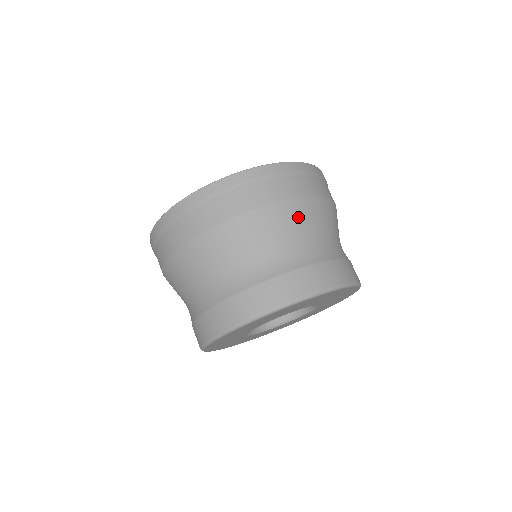
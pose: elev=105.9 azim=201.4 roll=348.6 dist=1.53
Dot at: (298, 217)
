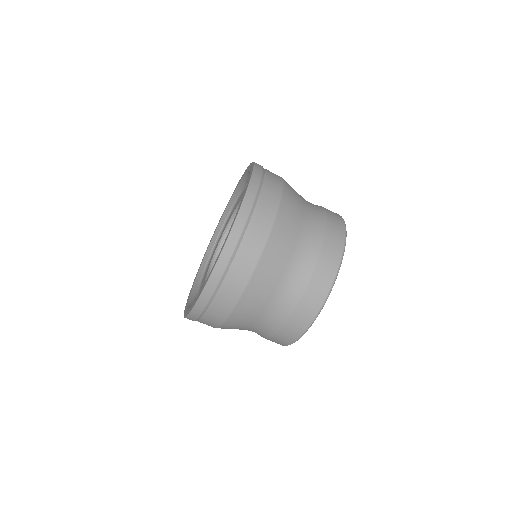
Dot at: (285, 233)
